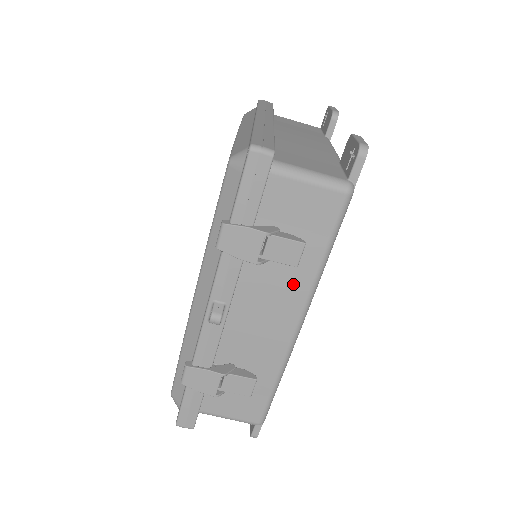
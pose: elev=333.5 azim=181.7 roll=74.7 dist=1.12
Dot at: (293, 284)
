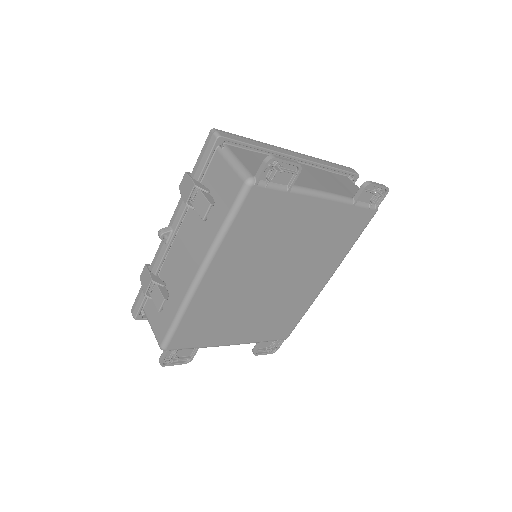
Dot at: (205, 238)
